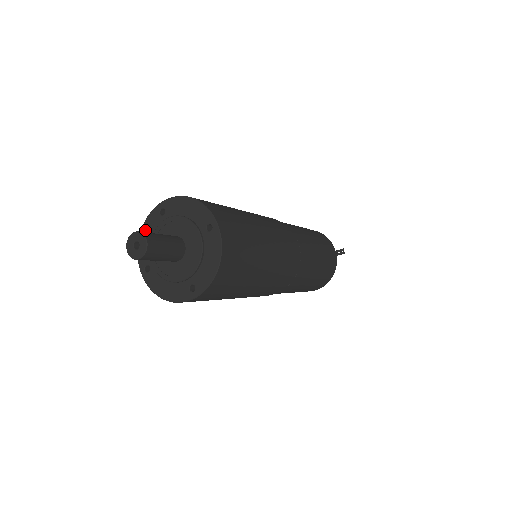
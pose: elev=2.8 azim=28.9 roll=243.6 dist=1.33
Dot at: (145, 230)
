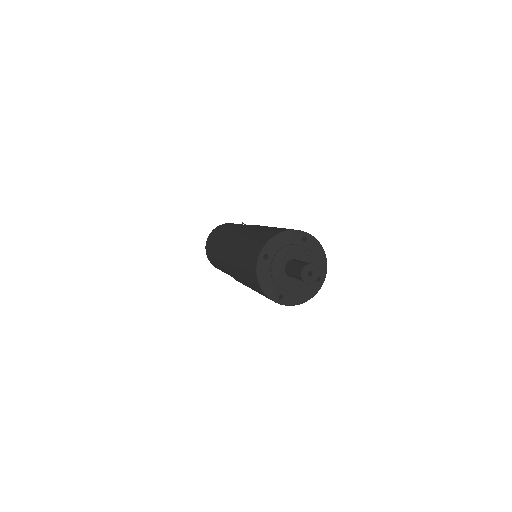
Dot at: (262, 278)
